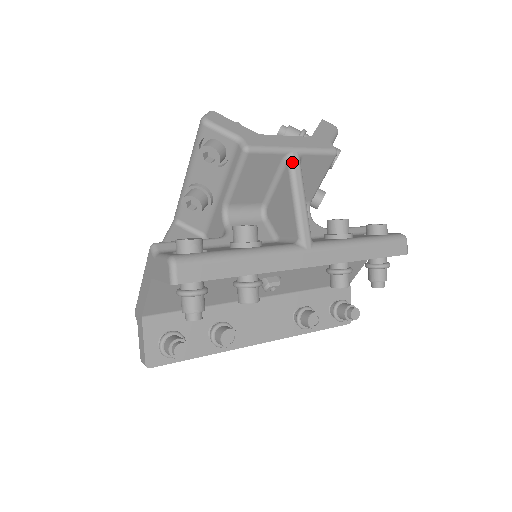
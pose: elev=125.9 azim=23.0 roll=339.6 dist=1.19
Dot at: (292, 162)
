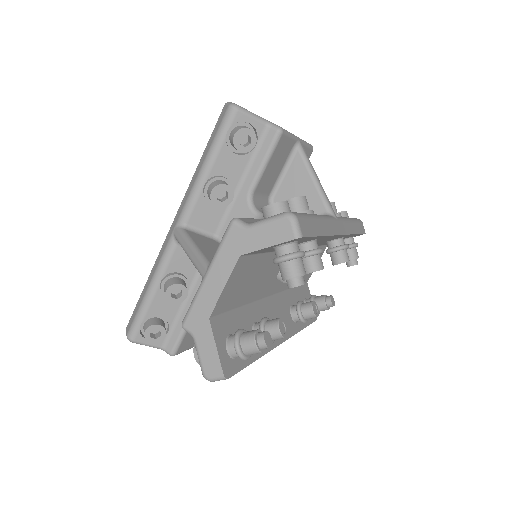
Dot at: (302, 148)
